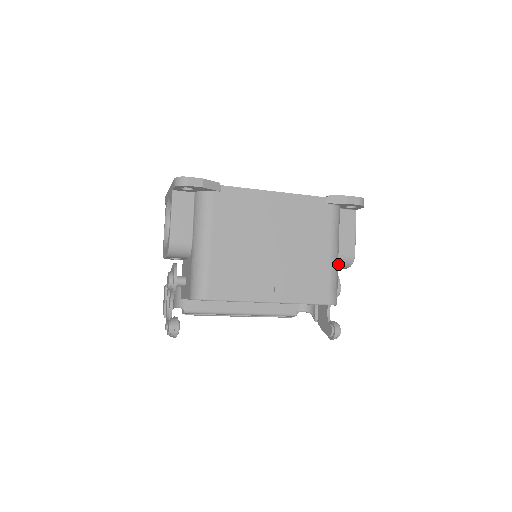
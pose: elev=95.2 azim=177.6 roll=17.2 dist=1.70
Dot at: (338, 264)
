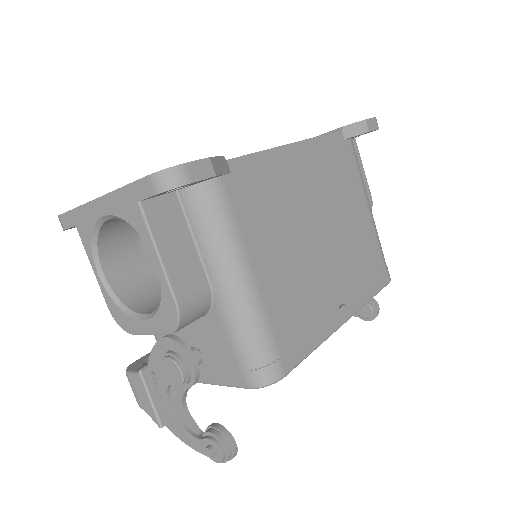
Dot at: occluded
